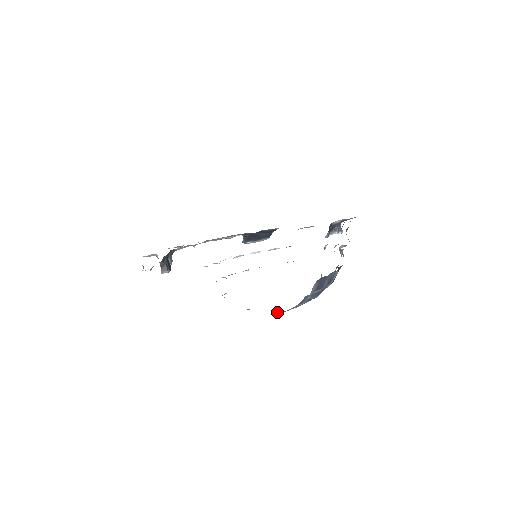
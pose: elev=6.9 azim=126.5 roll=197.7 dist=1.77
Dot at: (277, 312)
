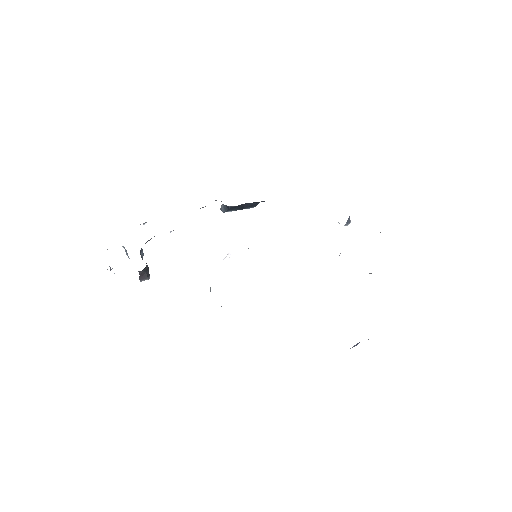
Dot at: occluded
